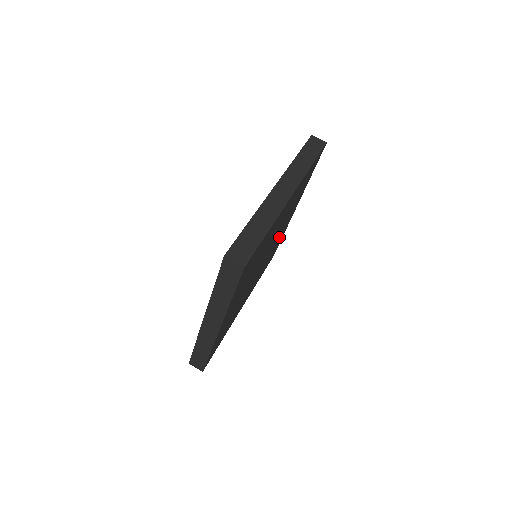
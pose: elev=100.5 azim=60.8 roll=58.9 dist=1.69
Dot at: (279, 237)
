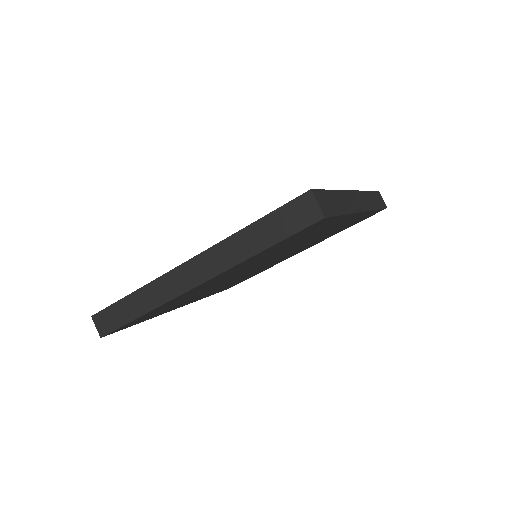
Dot at: (270, 265)
